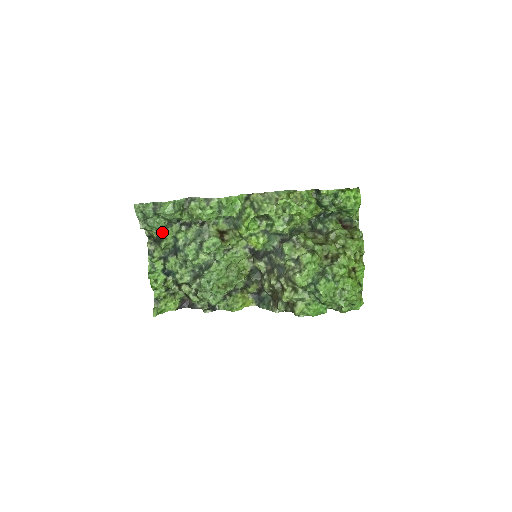
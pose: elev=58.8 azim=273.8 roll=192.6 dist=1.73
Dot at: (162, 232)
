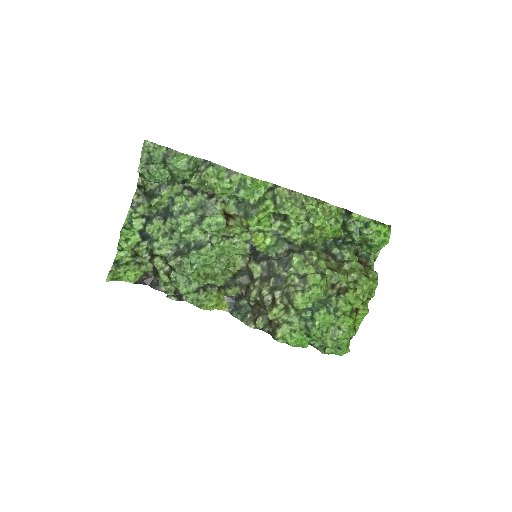
Dot at: (160, 187)
